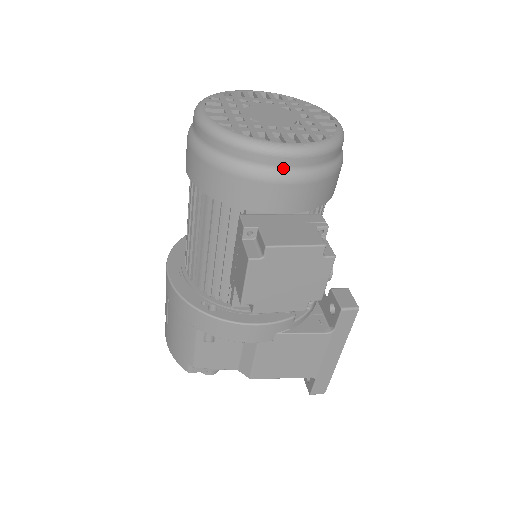
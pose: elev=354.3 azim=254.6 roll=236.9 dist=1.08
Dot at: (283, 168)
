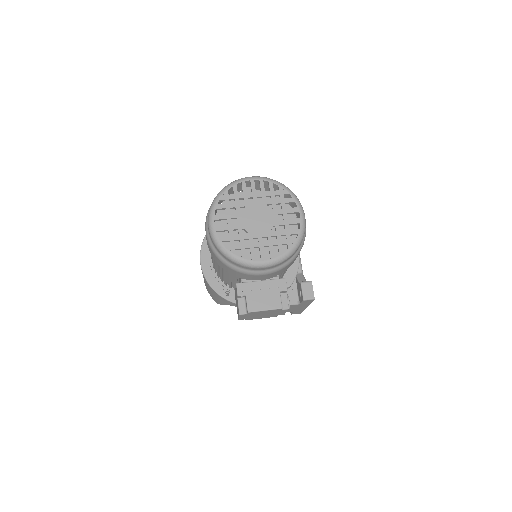
Dot at: (260, 270)
